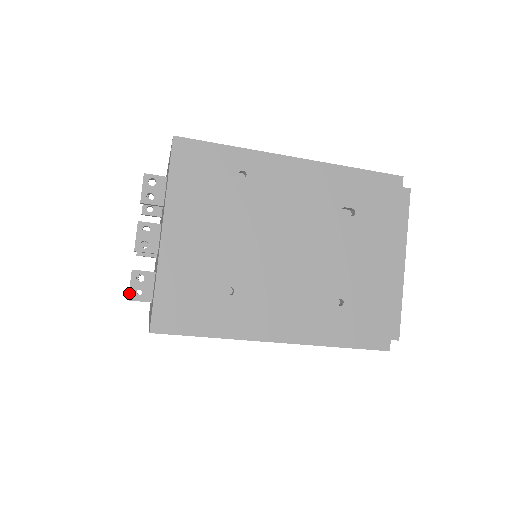
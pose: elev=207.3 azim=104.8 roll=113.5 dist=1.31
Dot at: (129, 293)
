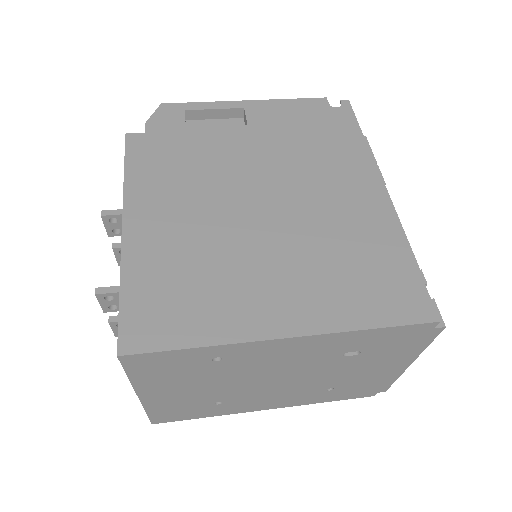
Dot at: occluded
